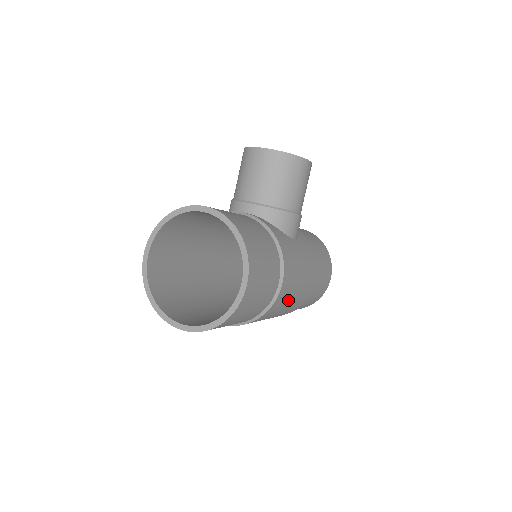
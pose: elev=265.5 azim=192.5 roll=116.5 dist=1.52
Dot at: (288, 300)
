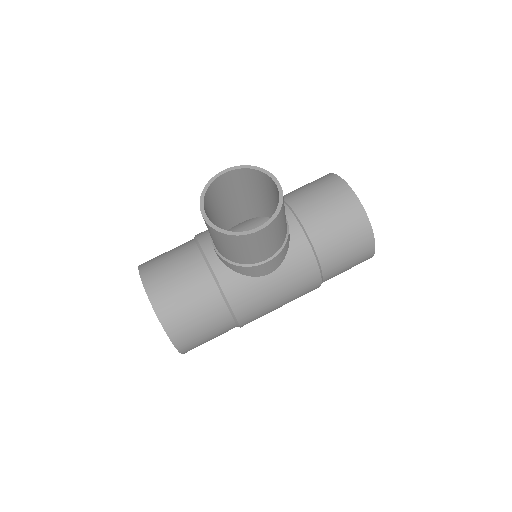
Dot at: occluded
